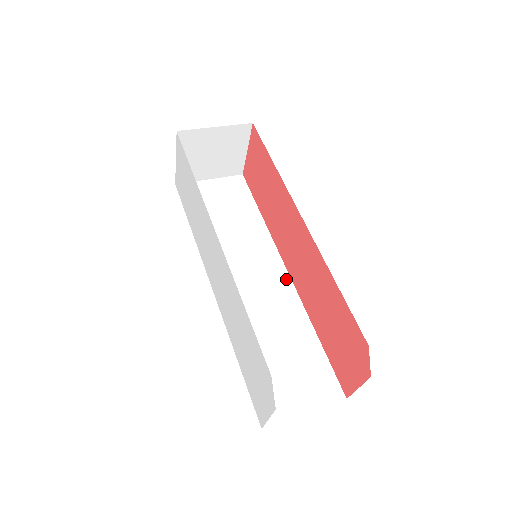
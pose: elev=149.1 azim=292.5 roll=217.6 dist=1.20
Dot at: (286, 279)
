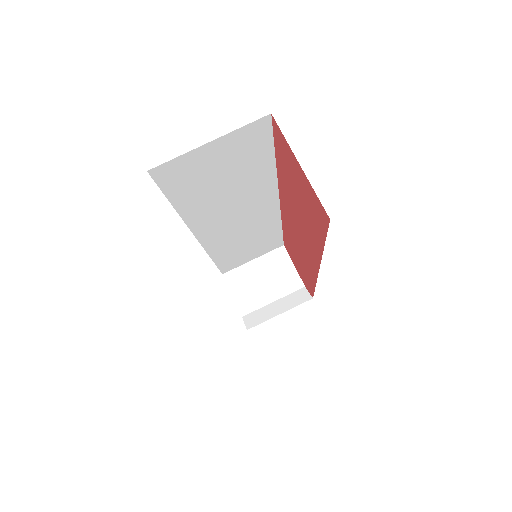
Dot at: (275, 208)
